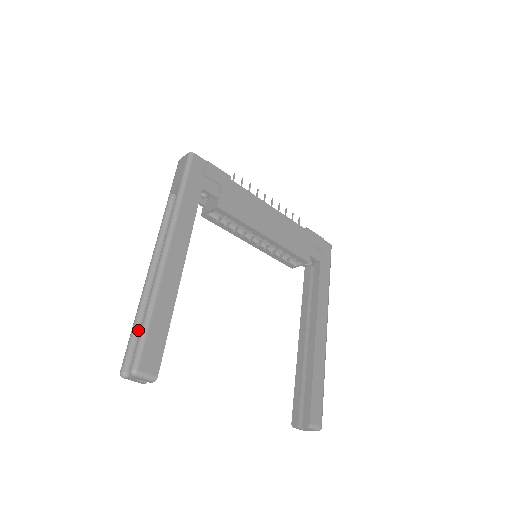
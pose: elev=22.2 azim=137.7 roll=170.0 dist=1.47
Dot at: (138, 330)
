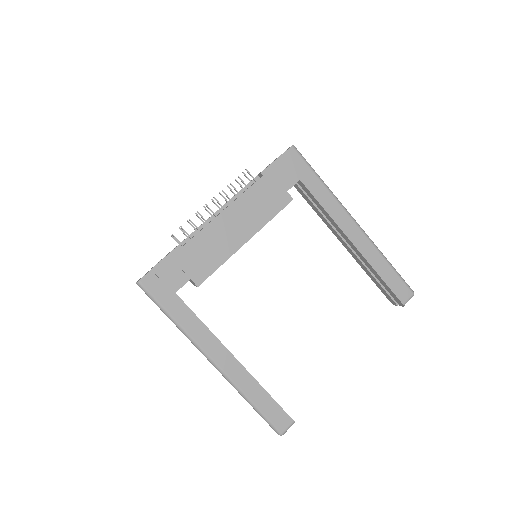
Dot at: occluded
